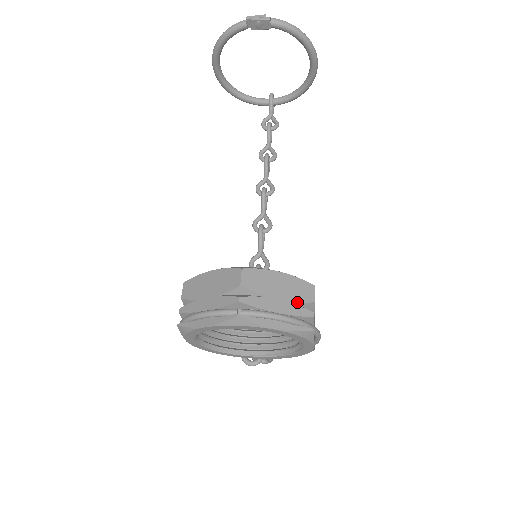
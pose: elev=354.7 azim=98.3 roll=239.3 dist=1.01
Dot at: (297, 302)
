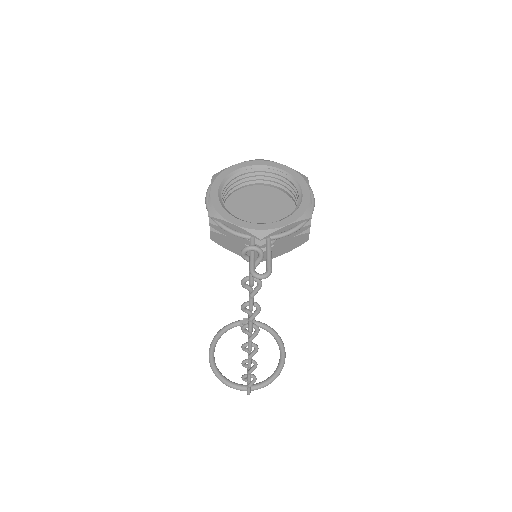
Dot at: occluded
